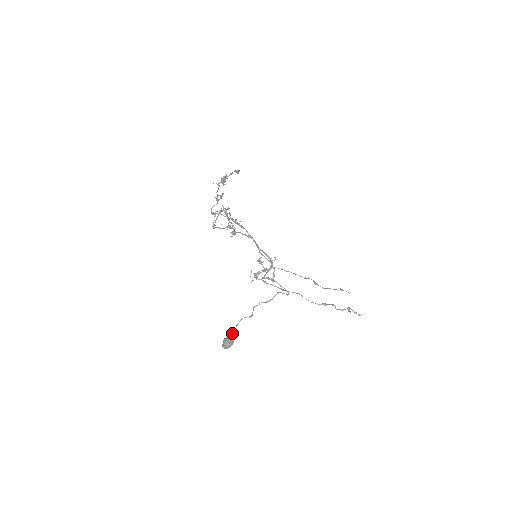
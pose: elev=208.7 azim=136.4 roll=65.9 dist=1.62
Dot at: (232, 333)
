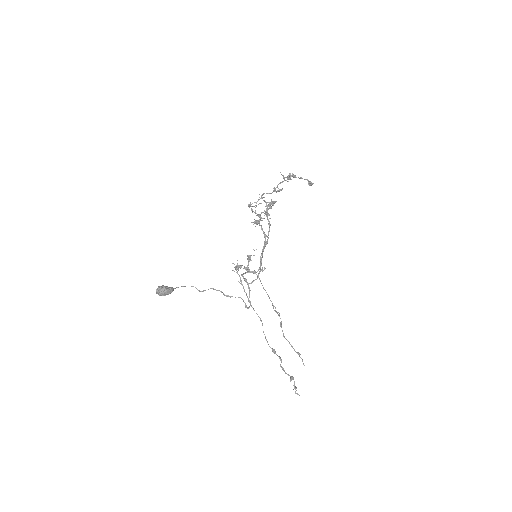
Dot at: (173, 288)
